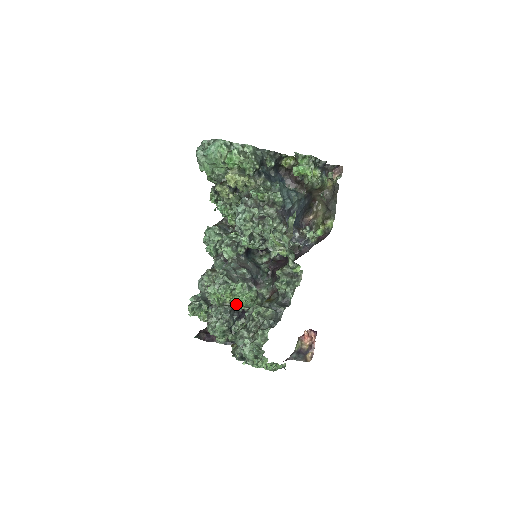
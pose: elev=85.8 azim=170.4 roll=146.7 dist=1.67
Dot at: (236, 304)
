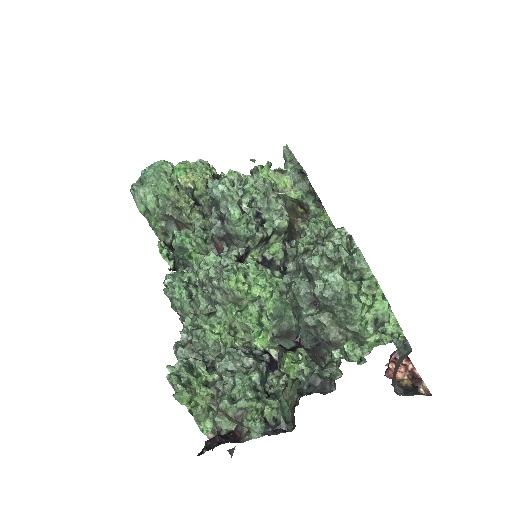
Dot at: (256, 325)
